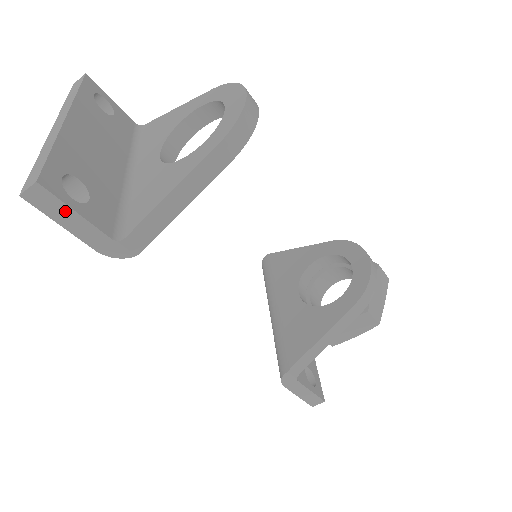
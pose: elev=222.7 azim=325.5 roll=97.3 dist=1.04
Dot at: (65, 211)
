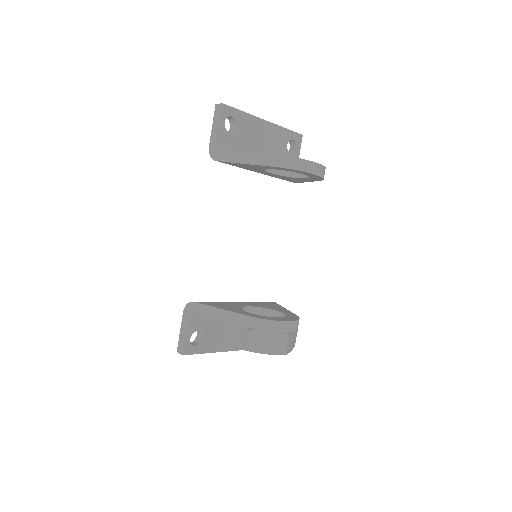
Dot at: (218, 121)
